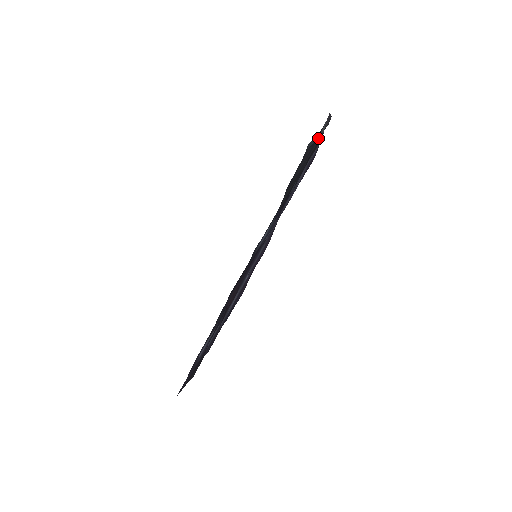
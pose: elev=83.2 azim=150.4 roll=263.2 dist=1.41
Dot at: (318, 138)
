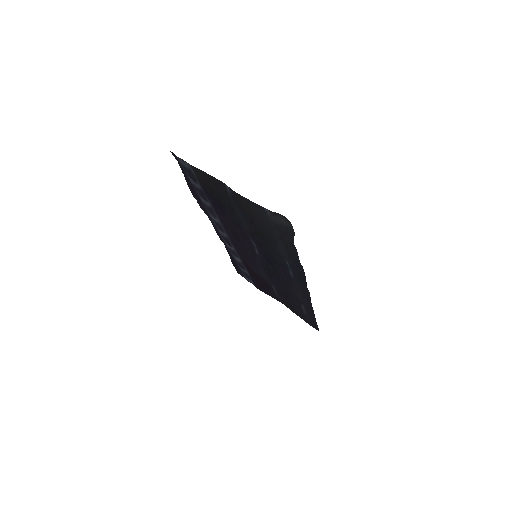
Dot at: (286, 230)
